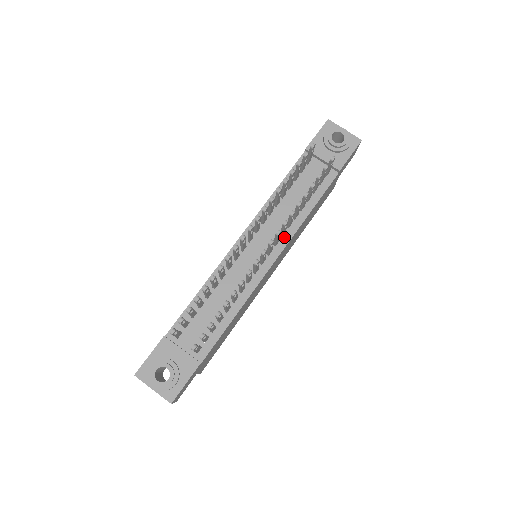
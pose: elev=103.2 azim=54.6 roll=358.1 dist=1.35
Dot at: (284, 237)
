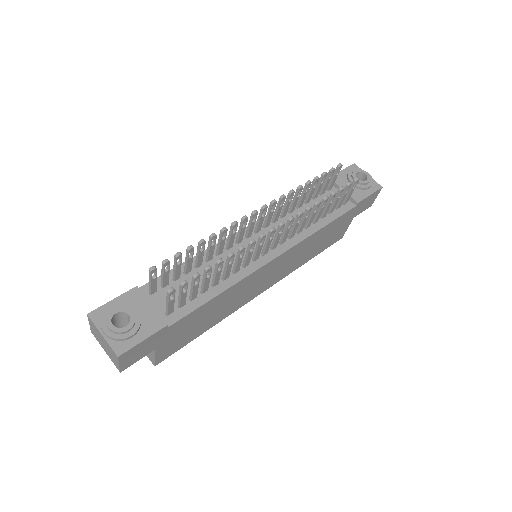
Dot at: (292, 240)
